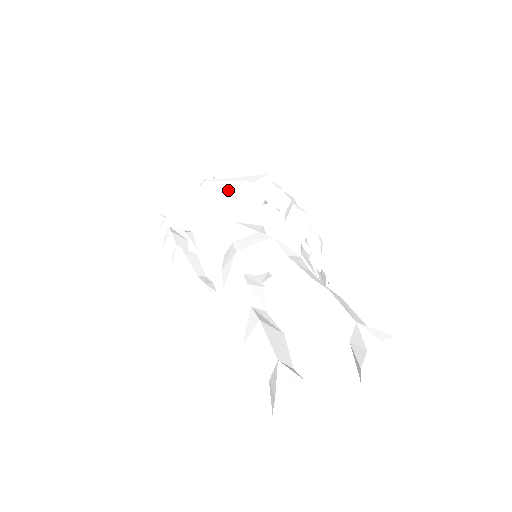
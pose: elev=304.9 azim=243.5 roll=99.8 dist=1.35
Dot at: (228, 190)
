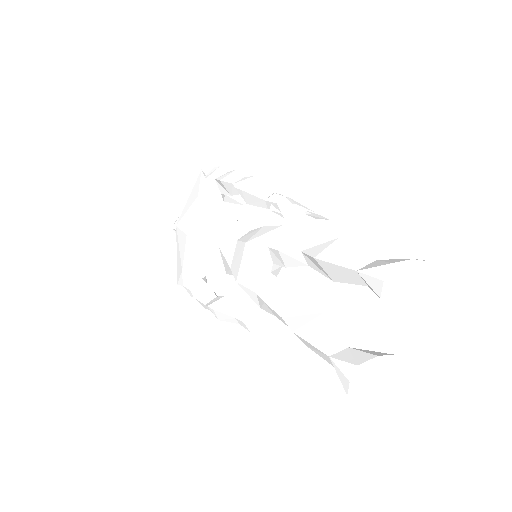
Dot at: (190, 227)
